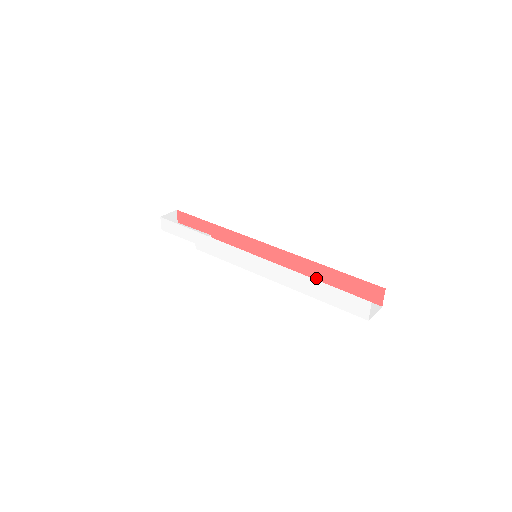
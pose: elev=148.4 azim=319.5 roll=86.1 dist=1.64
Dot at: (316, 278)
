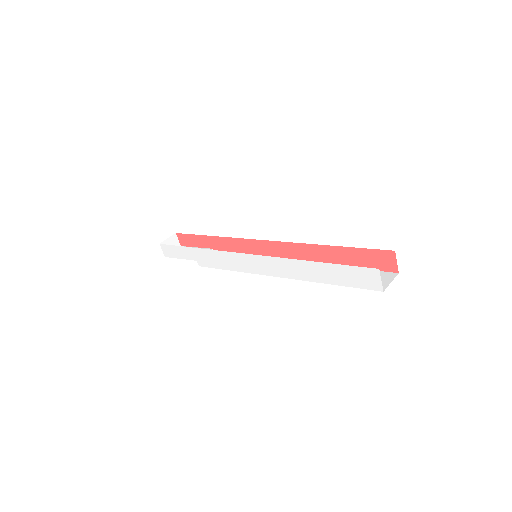
Dot at: occluded
